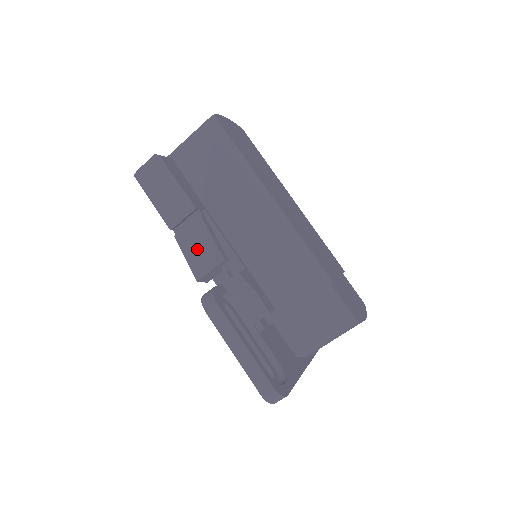
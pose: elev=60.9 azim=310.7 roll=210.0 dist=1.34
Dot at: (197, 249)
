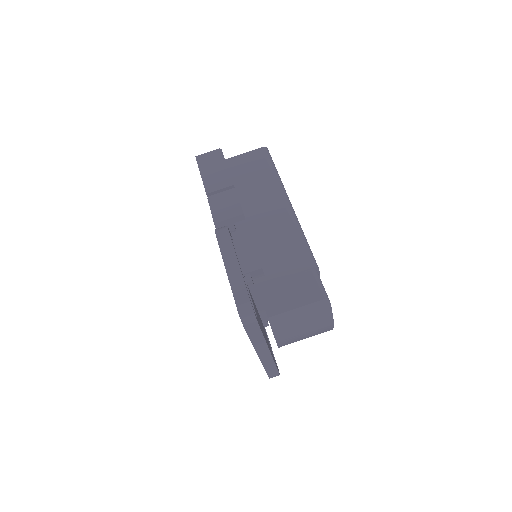
Dot at: (223, 206)
